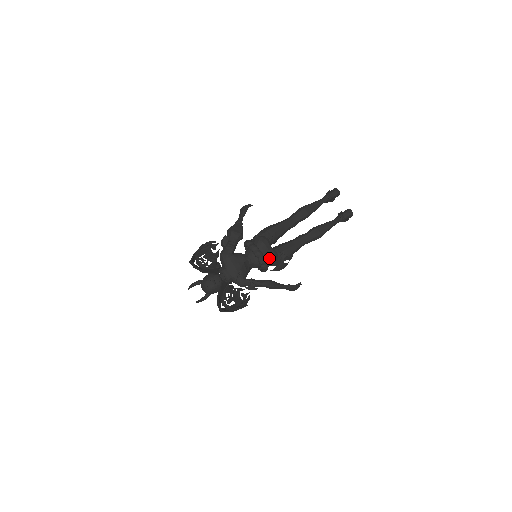
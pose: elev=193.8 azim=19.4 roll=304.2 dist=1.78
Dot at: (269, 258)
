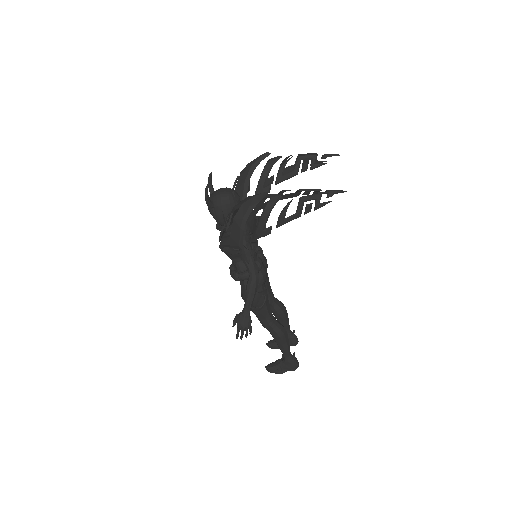
Dot at: (263, 271)
